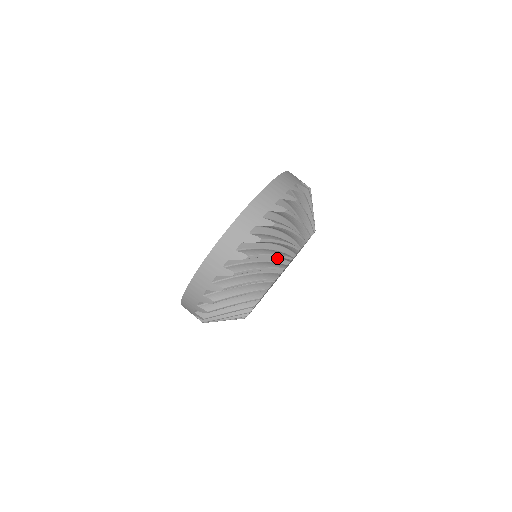
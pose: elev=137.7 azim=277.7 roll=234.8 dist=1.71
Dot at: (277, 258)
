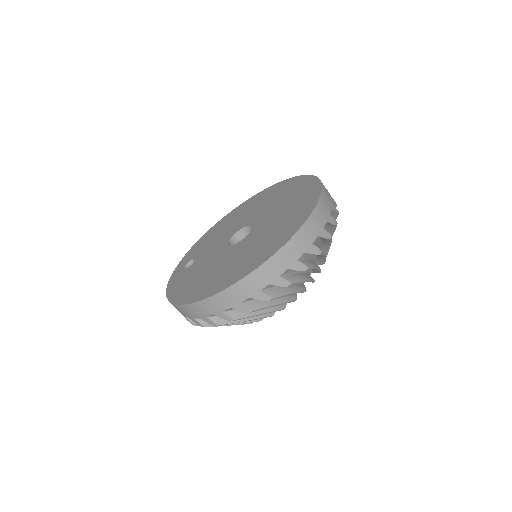
Dot at: occluded
